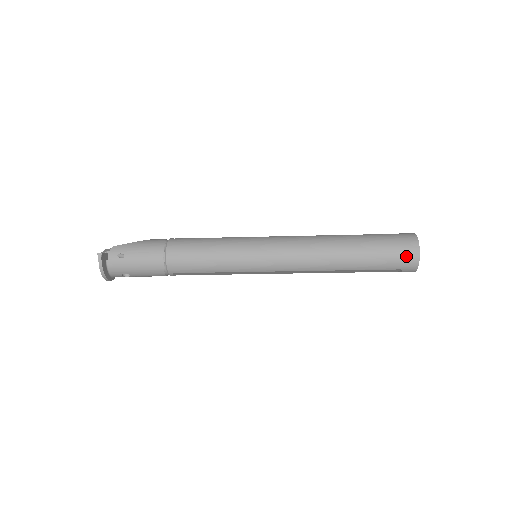
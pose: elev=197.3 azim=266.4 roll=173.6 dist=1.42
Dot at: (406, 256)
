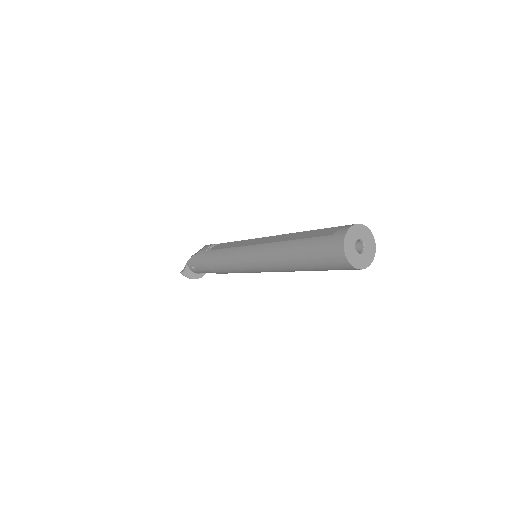
Dot at: (340, 266)
